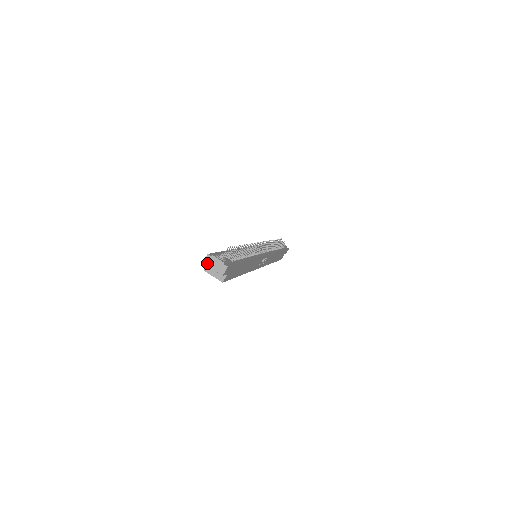
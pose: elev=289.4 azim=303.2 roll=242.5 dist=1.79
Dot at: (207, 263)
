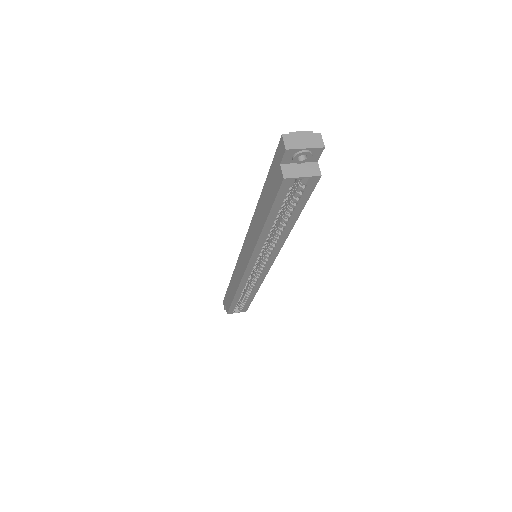
Dot at: (291, 146)
